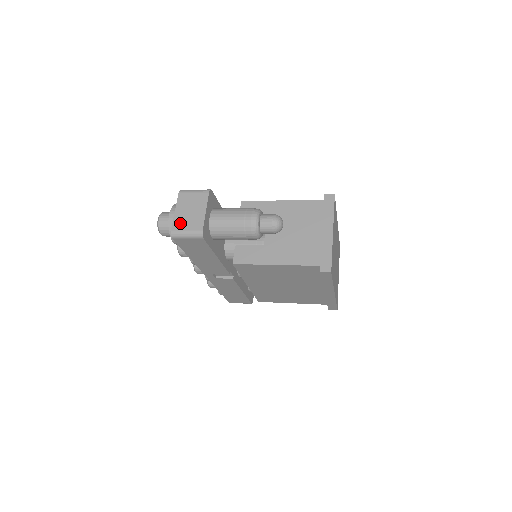
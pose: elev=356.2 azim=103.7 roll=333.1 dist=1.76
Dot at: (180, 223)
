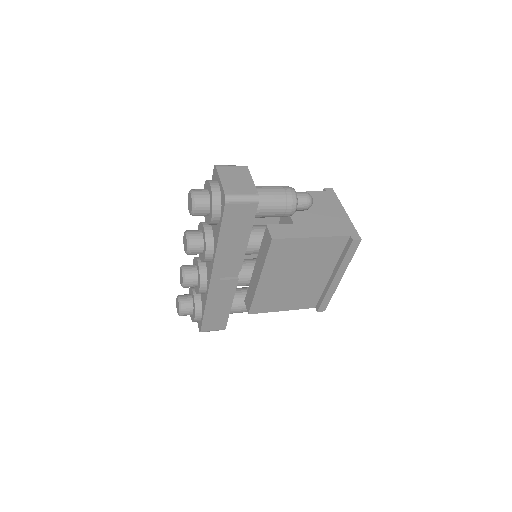
Dot at: (231, 188)
